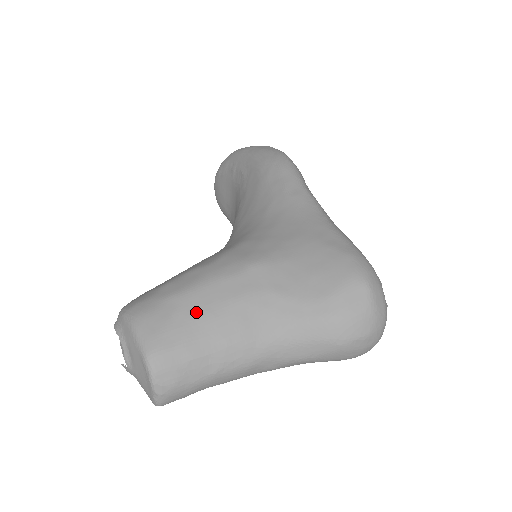
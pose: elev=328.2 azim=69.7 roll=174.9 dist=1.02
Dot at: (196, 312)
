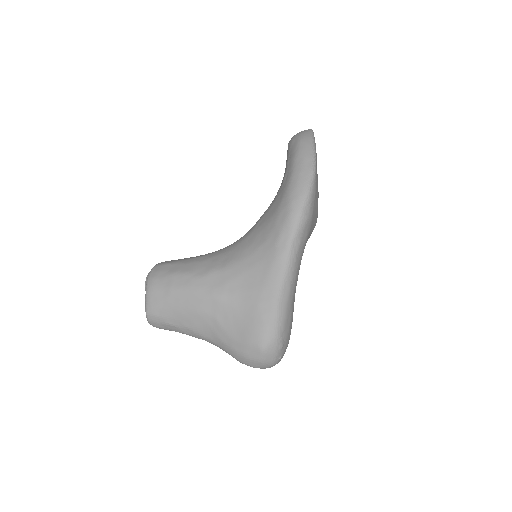
Dot at: (174, 306)
